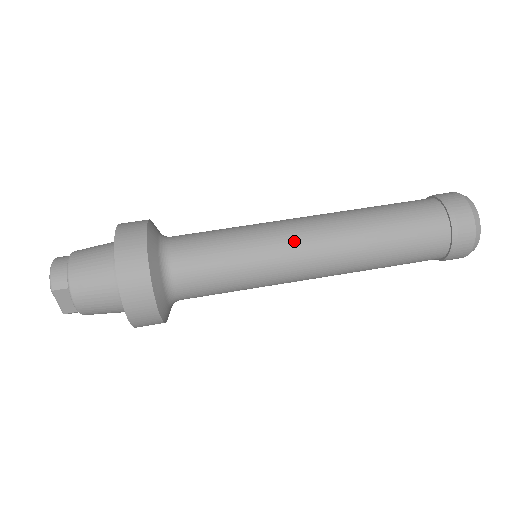
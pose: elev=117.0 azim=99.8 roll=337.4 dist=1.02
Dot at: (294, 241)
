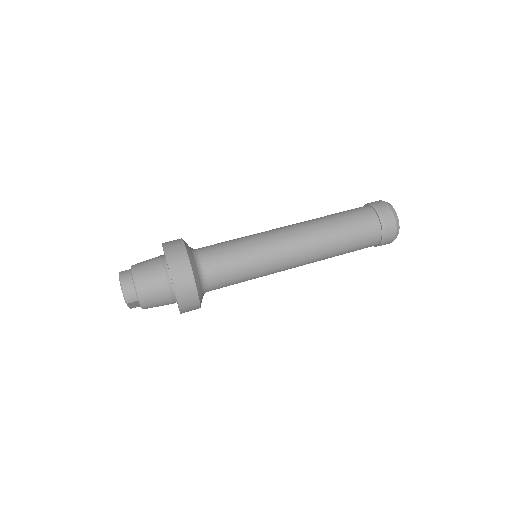
Dot at: (285, 255)
